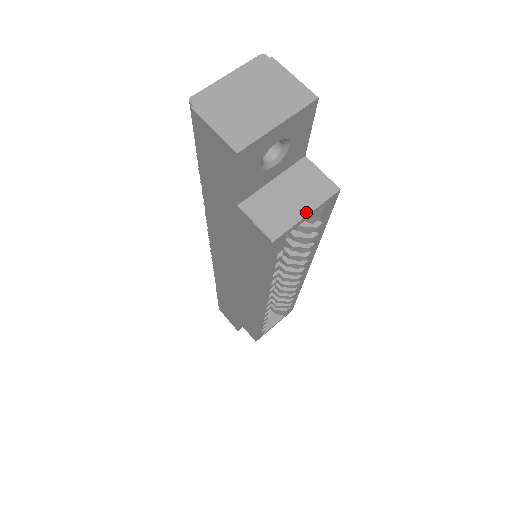
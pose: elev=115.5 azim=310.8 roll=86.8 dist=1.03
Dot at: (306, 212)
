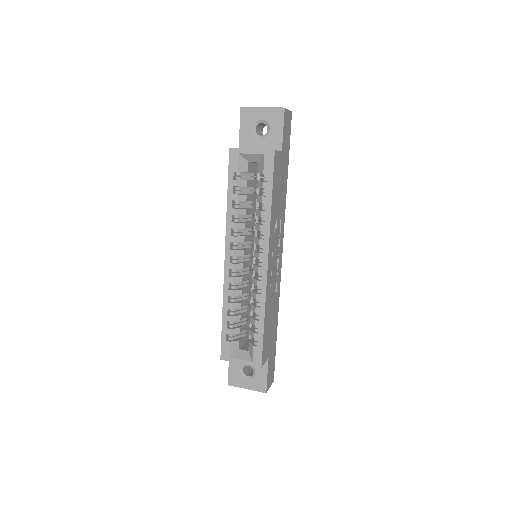
Dot at: (253, 149)
